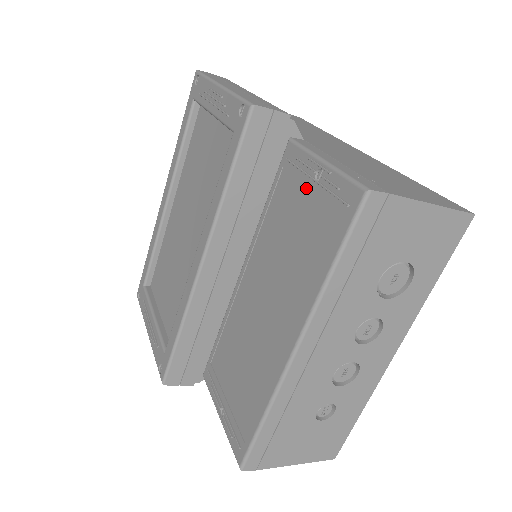
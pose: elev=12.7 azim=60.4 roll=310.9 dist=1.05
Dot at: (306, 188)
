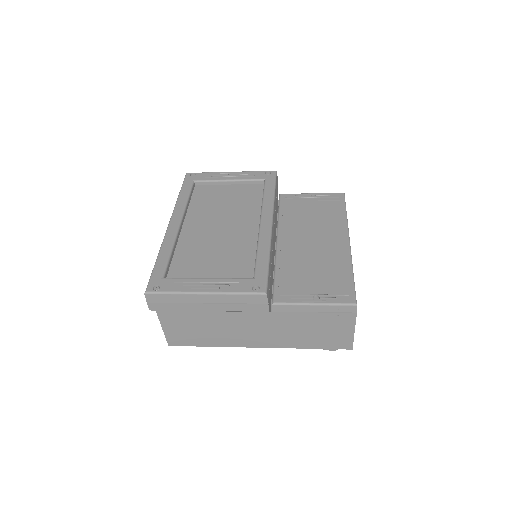
Dot at: (308, 201)
